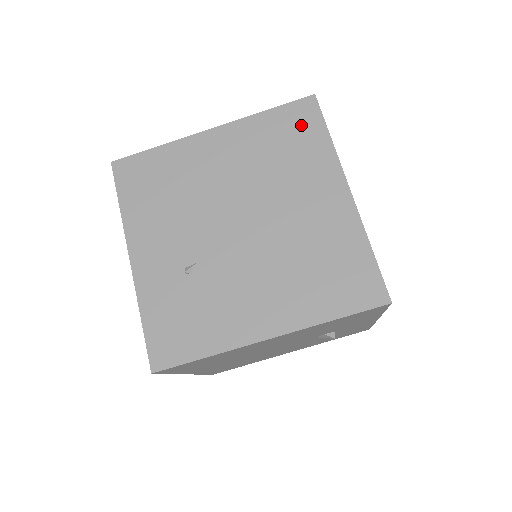
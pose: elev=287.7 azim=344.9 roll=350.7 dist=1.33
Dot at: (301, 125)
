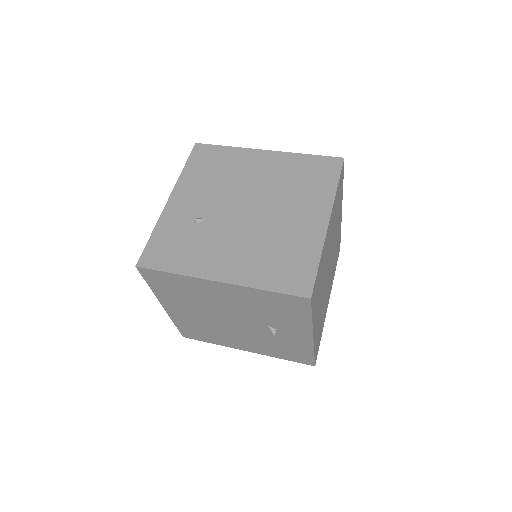
Dot at: (323, 171)
